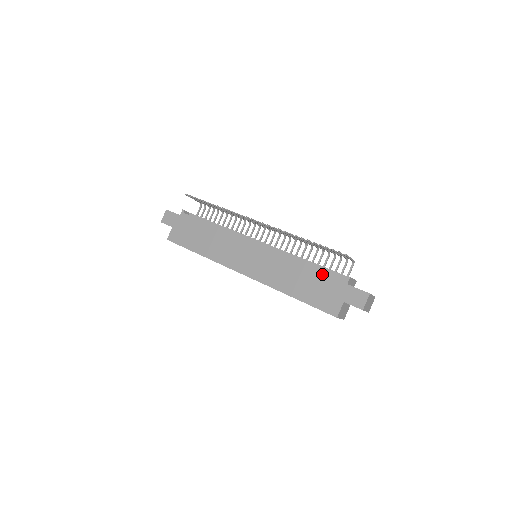
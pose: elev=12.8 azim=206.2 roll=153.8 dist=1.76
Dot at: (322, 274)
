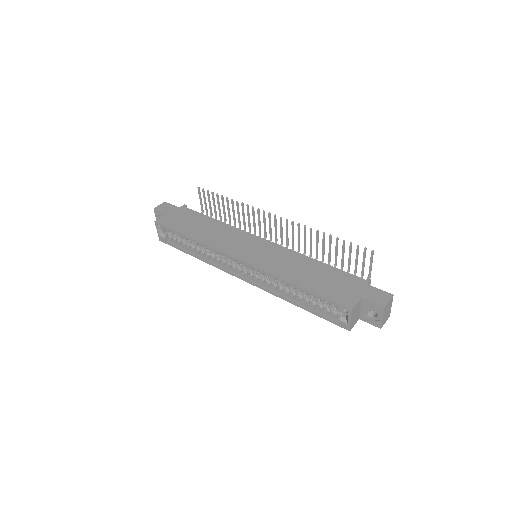
Dot at: (338, 272)
